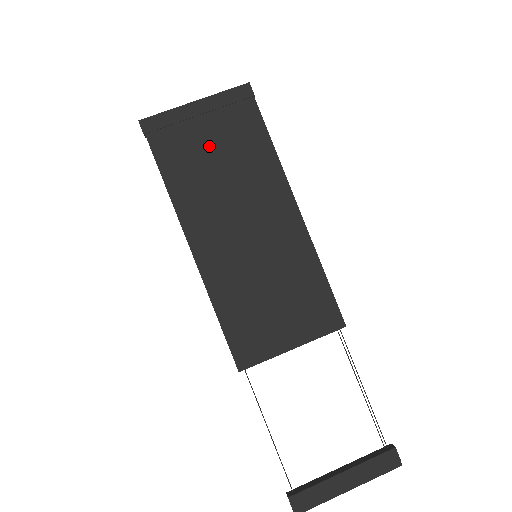
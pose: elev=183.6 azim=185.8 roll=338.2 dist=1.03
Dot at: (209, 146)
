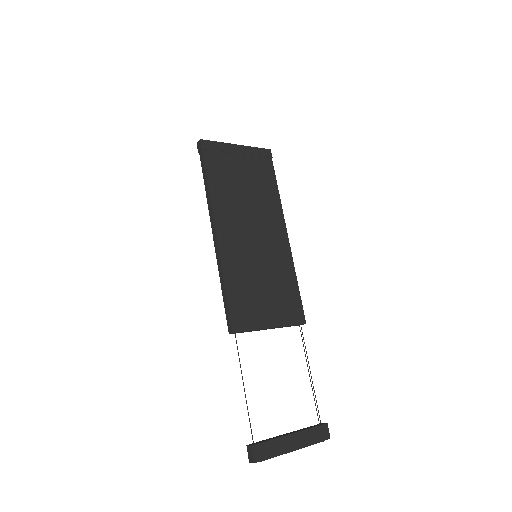
Dot at: (241, 174)
